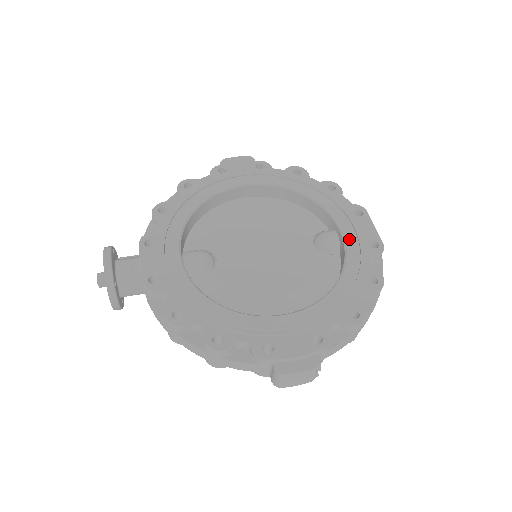
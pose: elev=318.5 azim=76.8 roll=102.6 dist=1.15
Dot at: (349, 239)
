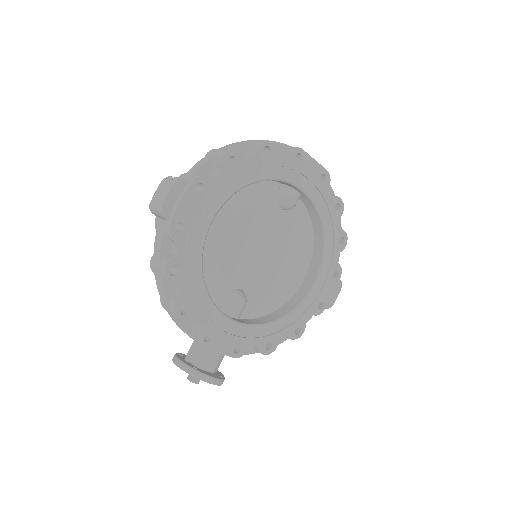
Dot at: (310, 192)
